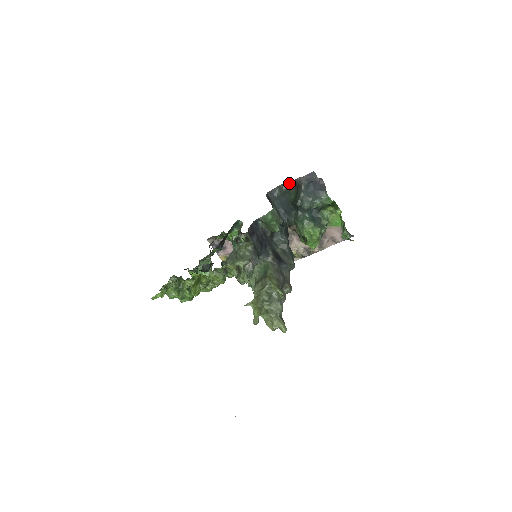
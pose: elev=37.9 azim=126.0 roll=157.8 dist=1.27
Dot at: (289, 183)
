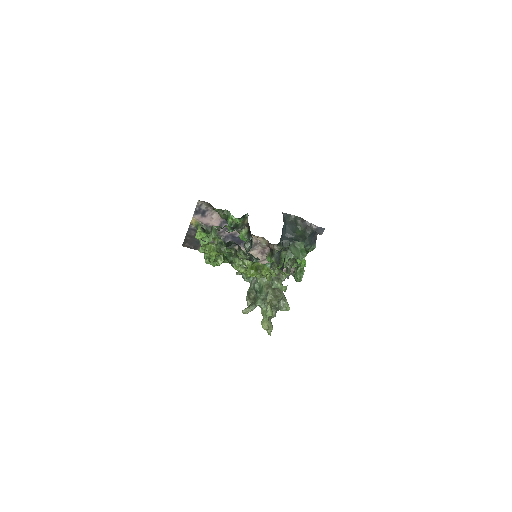
Dot at: (300, 219)
